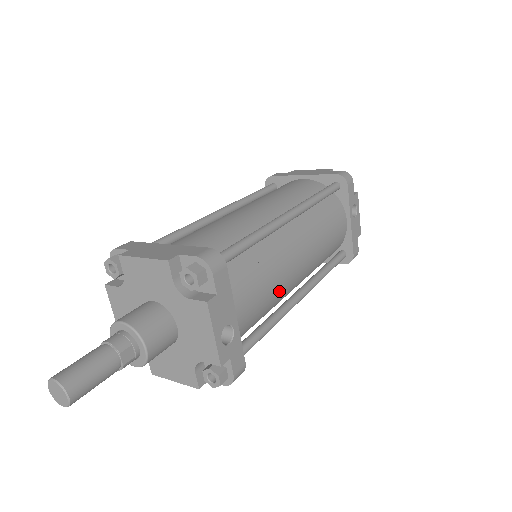
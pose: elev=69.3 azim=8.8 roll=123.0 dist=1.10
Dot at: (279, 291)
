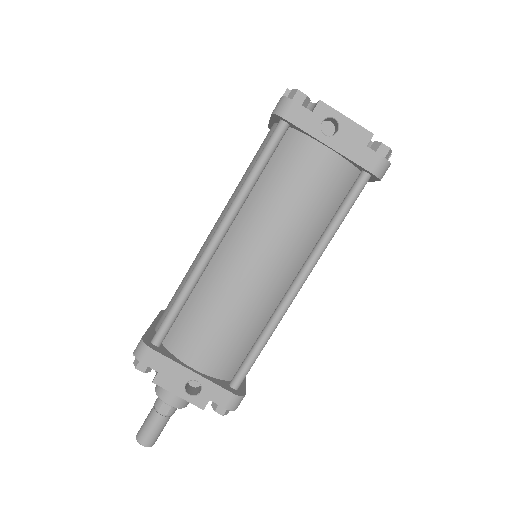
Dot at: (249, 309)
